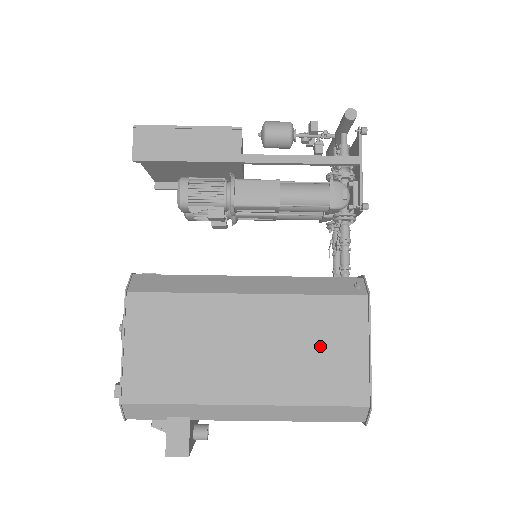
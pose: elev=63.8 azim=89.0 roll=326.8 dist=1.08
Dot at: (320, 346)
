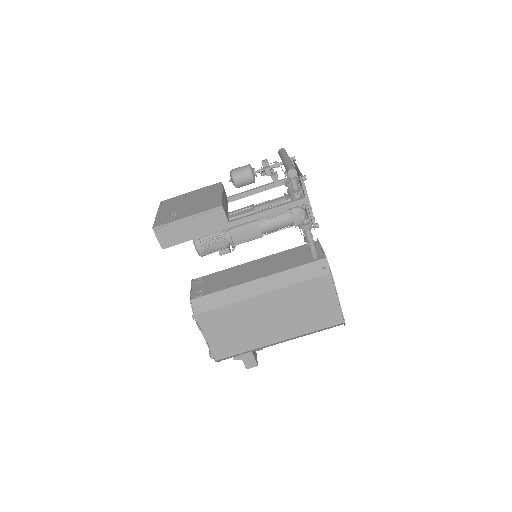
Dot at: (310, 305)
